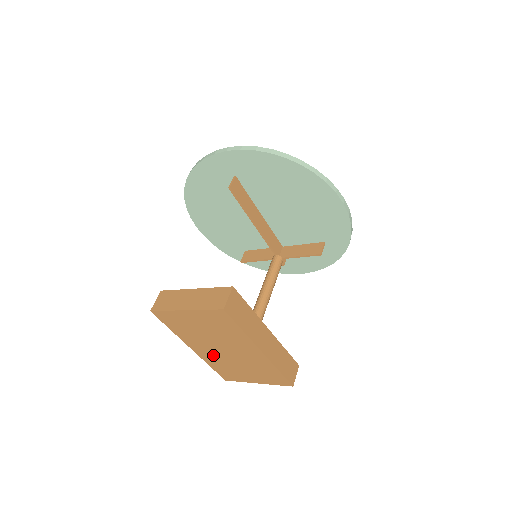
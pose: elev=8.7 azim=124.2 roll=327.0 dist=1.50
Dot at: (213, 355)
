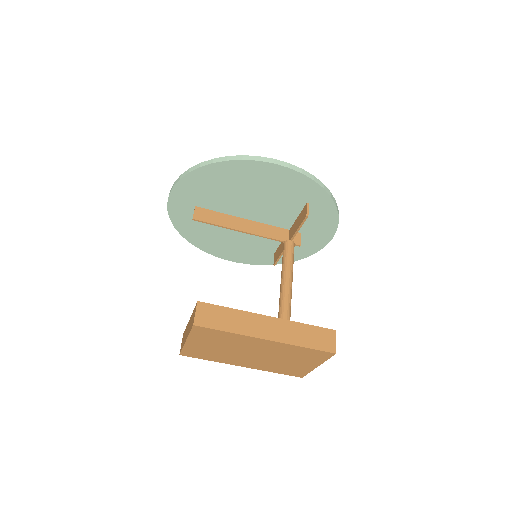
Dot at: (258, 363)
